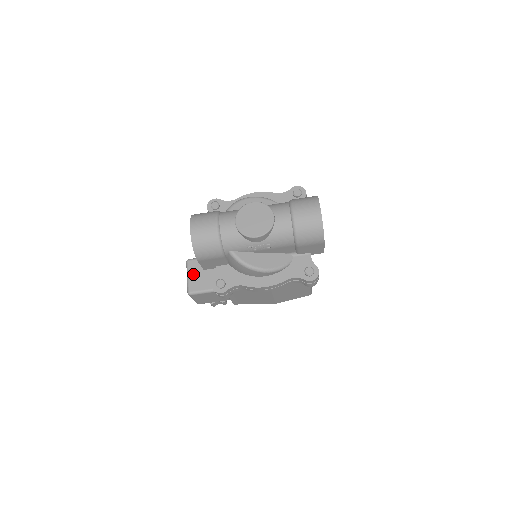
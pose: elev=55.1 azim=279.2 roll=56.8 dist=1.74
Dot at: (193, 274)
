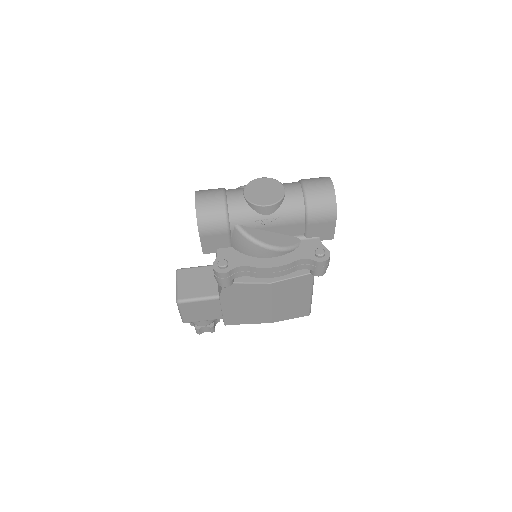
Dot at: (183, 282)
